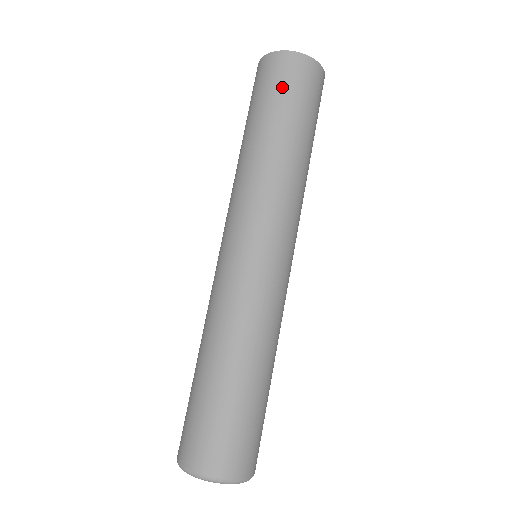
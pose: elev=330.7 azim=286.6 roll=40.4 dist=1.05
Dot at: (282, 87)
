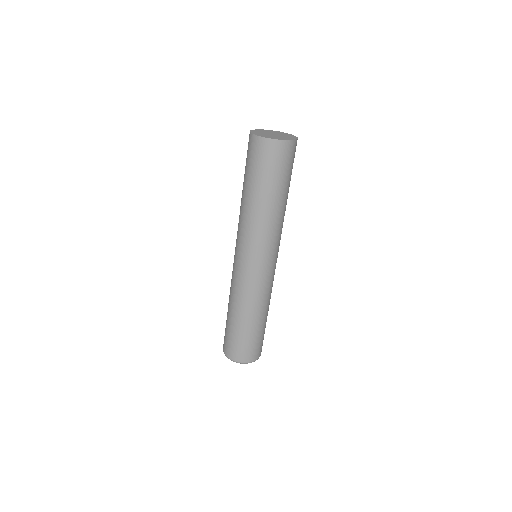
Dot at: (283, 168)
